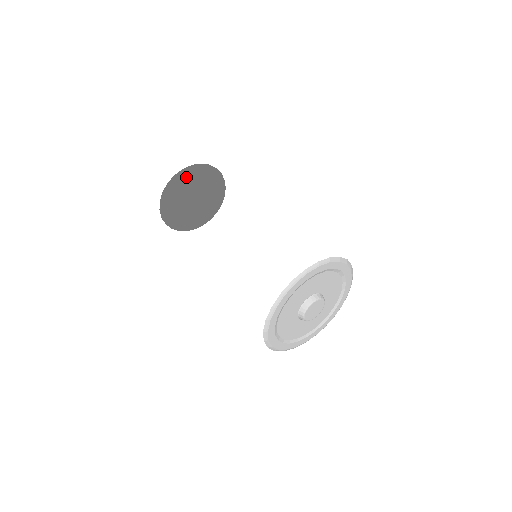
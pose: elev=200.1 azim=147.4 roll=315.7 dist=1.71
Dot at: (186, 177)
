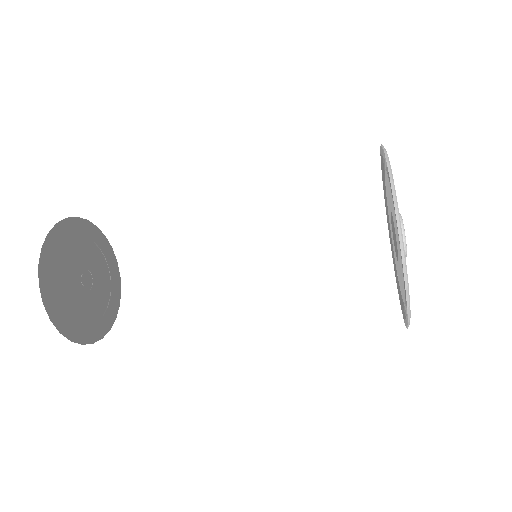
Dot at: (78, 235)
